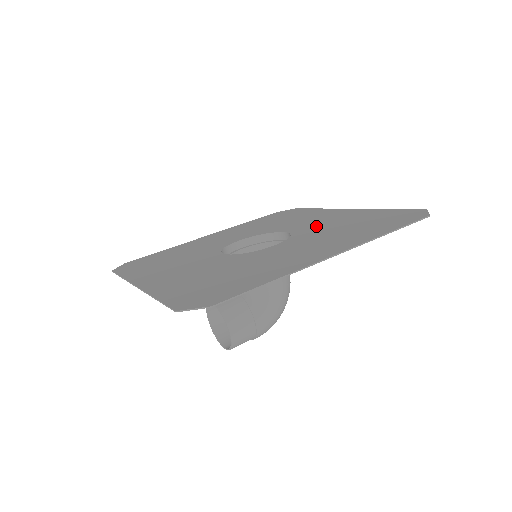
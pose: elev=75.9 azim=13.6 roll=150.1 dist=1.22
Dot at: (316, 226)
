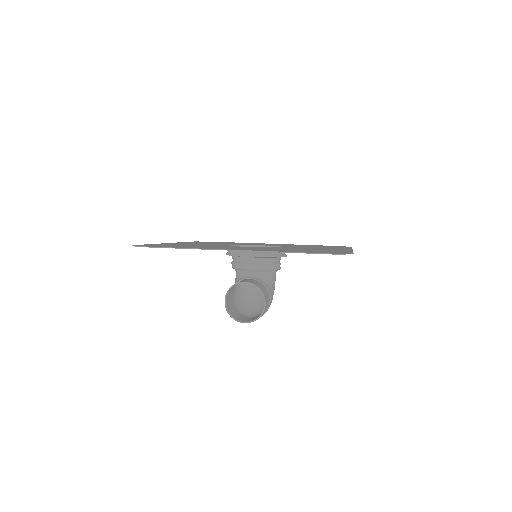
Dot at: (281, 245)
